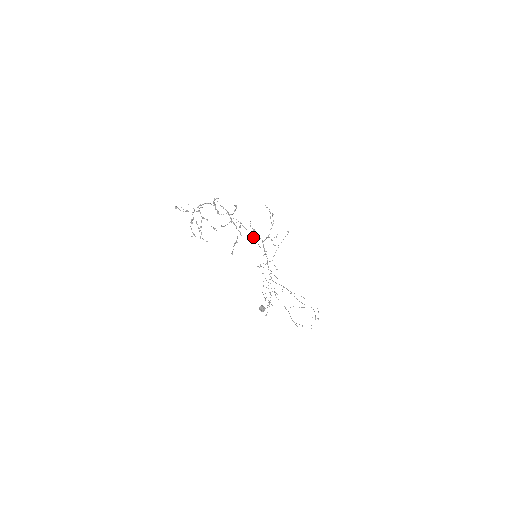
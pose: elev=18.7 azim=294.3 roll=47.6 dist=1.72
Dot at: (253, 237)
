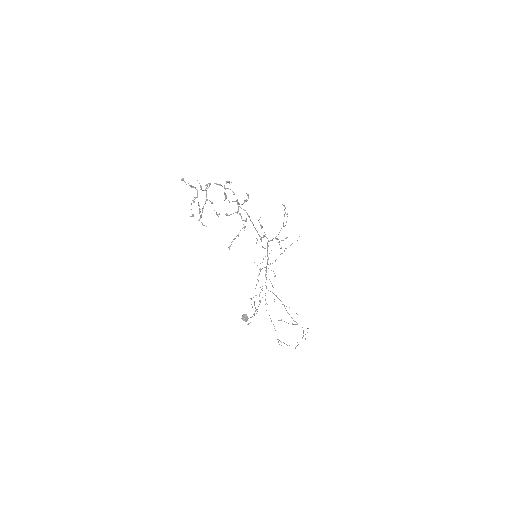
Dot at: occluded
